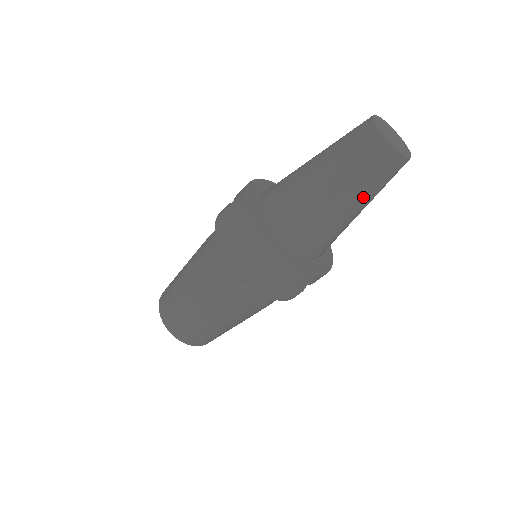
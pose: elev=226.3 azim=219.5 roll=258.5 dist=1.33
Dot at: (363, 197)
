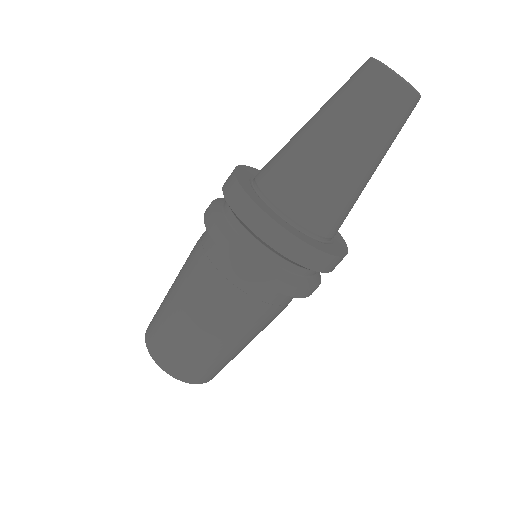
Dot at: (384, 154)
